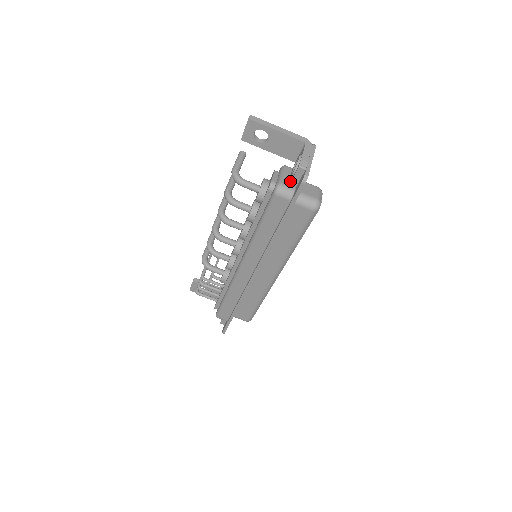
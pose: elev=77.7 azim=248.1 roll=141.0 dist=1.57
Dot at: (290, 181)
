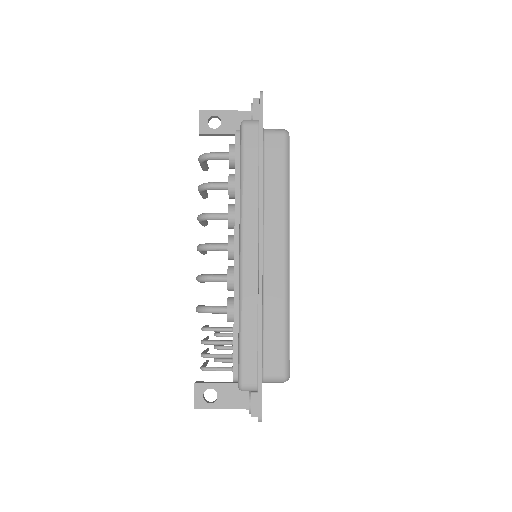
Dot at: occluded
